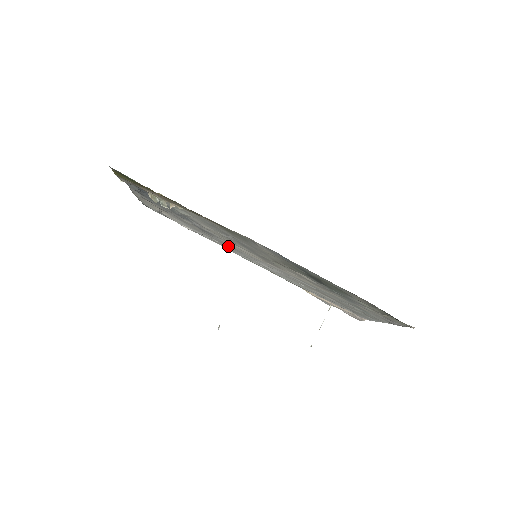
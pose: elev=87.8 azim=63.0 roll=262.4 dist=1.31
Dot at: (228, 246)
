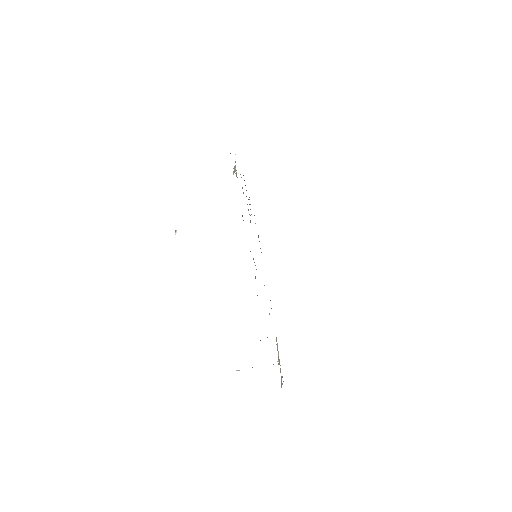
Dot at: occluded
